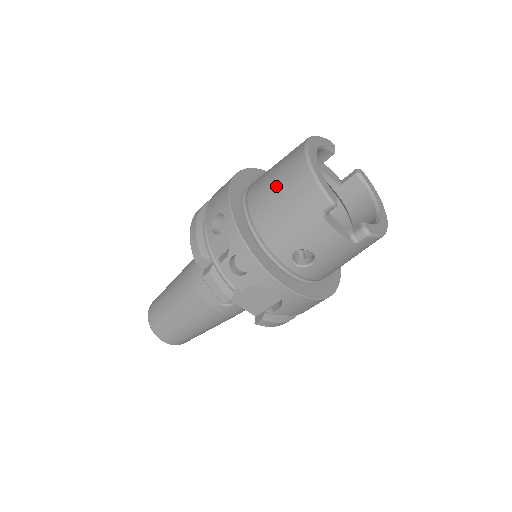
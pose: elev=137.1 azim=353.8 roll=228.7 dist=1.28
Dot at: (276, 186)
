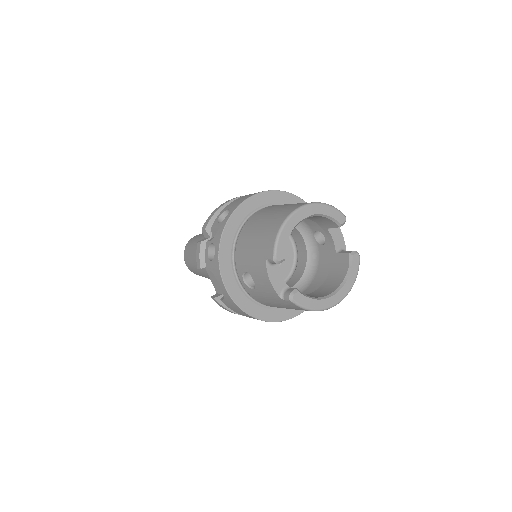
Dot at: (265, 219)
